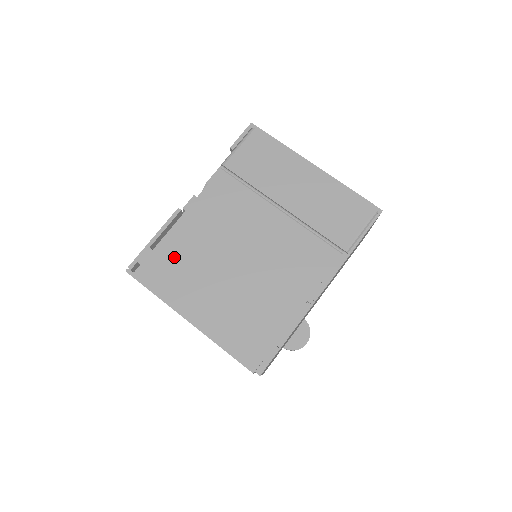
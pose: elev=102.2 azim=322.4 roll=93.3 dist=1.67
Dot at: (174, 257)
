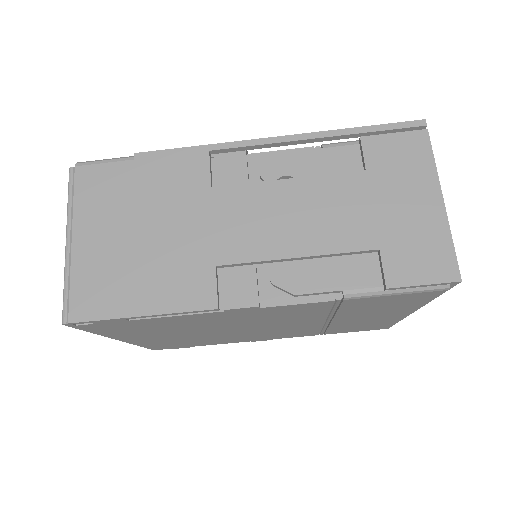
Dot at: (154, 325)
